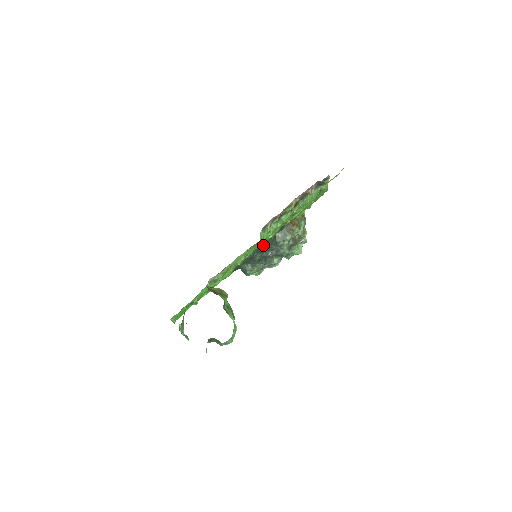
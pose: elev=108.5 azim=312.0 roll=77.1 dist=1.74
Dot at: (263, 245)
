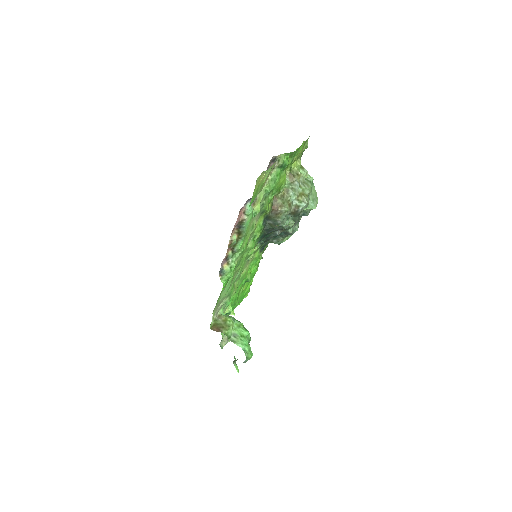
Dot at: (261, 238)
